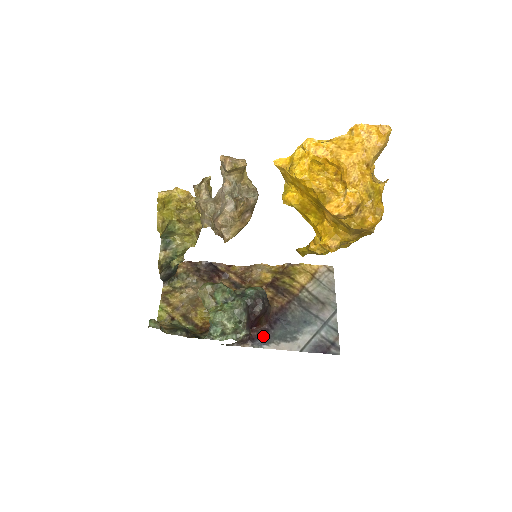
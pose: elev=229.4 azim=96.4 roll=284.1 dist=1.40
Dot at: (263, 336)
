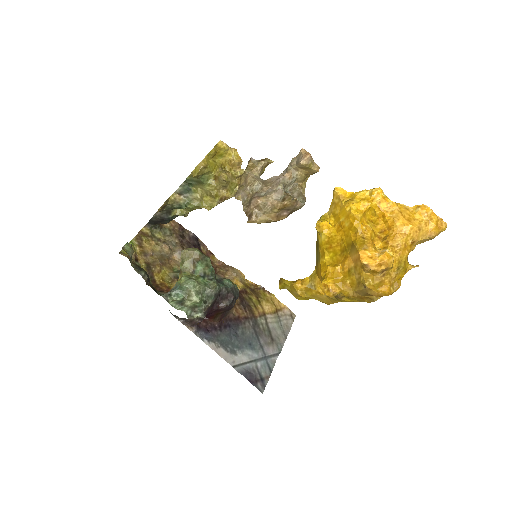
Dot at: (209, 331)
